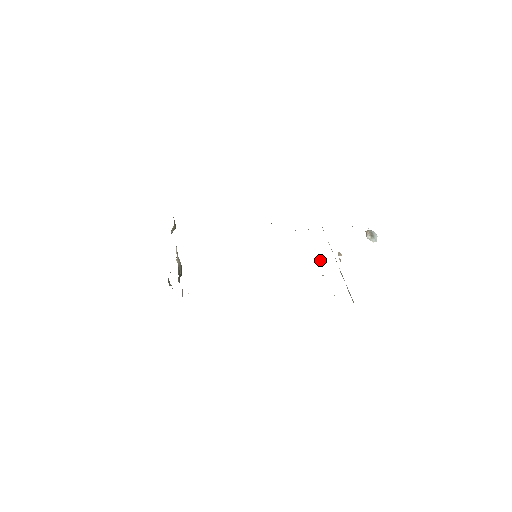
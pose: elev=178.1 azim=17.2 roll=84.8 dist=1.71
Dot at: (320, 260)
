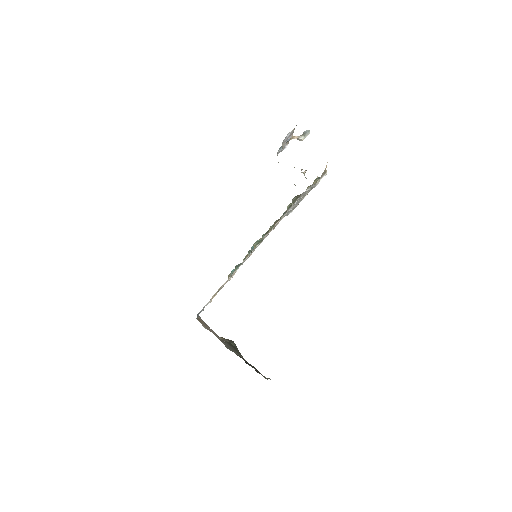
Dot at: occluded
